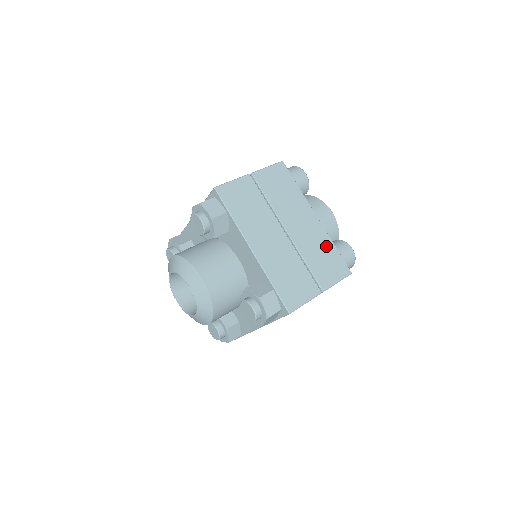
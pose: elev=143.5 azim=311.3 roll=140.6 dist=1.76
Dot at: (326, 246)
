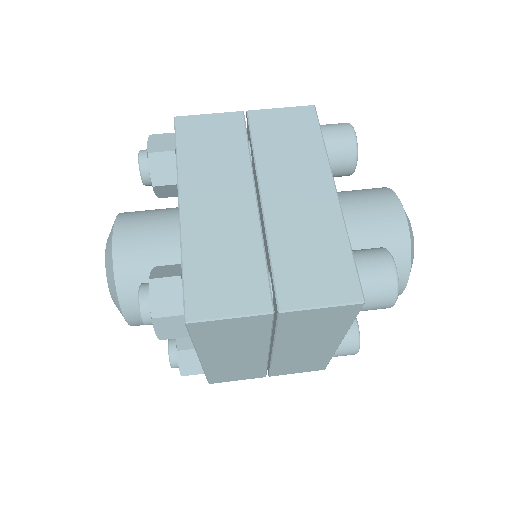
Dot at: (329, 240)
